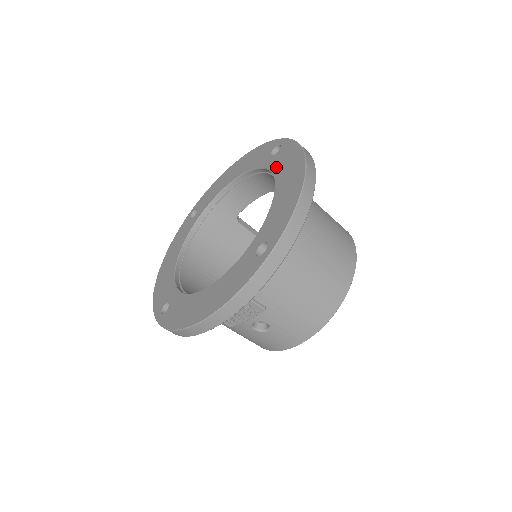
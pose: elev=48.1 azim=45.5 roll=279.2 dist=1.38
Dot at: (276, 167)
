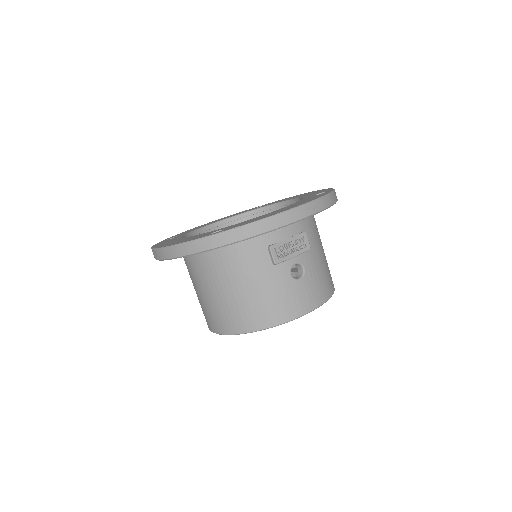
Dot at: occluded
